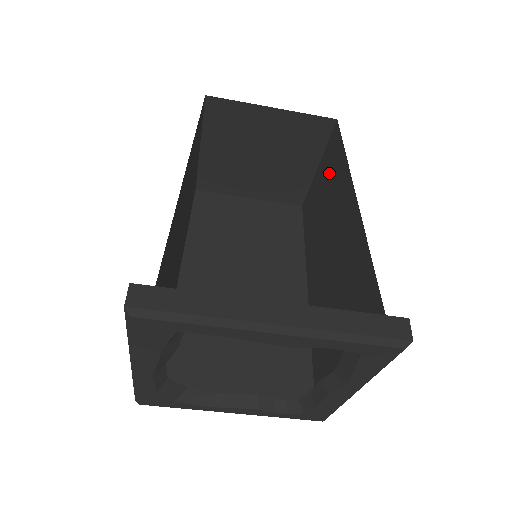
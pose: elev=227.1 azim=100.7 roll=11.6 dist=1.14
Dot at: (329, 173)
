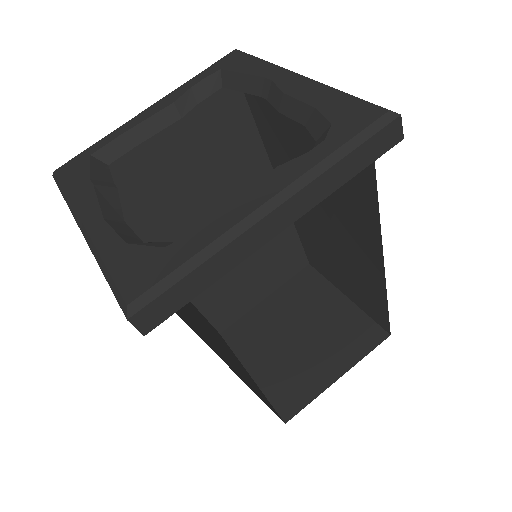
Dot at: (322, 260)
